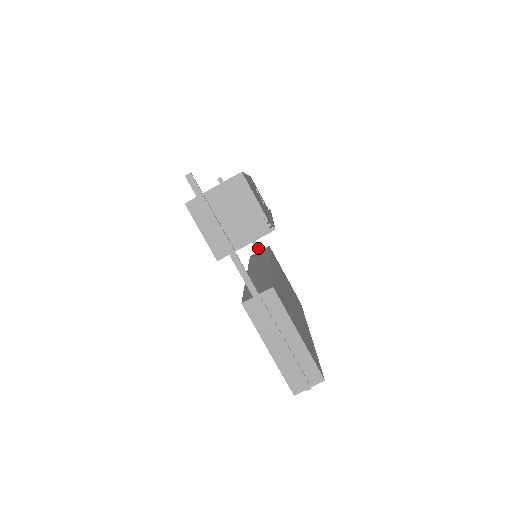
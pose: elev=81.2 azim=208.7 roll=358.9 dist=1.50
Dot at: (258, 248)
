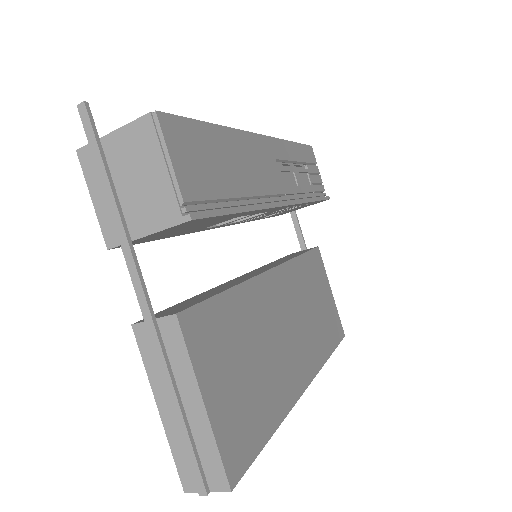
Dot at: (303, 246)
